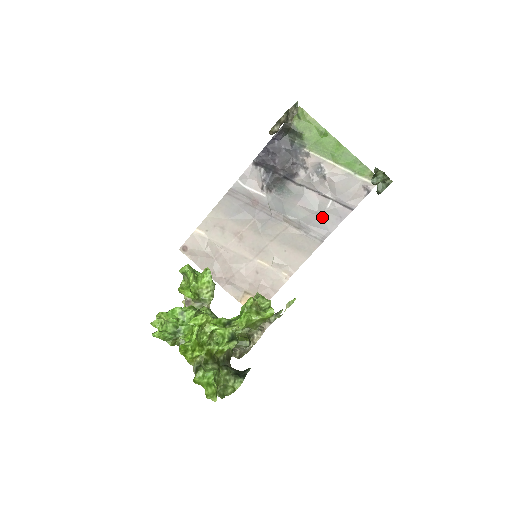
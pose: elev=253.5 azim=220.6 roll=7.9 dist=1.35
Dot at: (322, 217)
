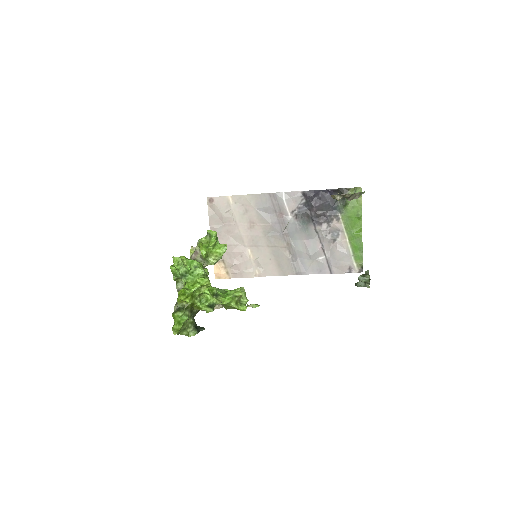
Dot at: (310, 261)
